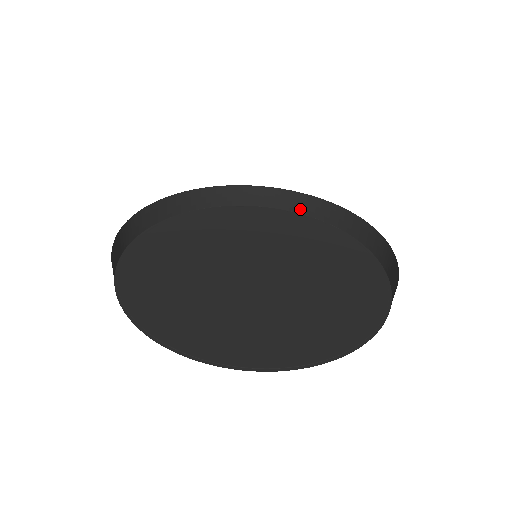
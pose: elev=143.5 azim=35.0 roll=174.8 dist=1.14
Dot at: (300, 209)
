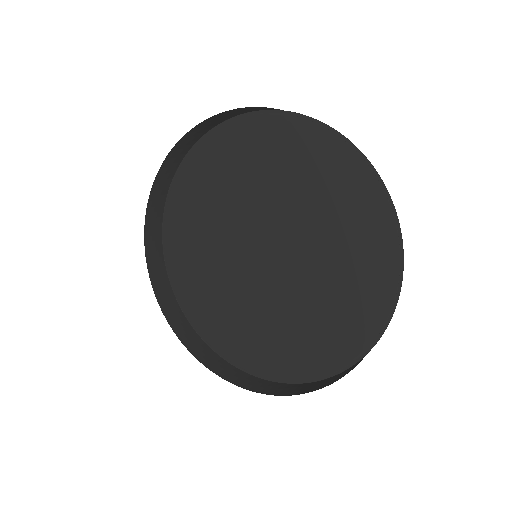
Dot at: (275, 109)
